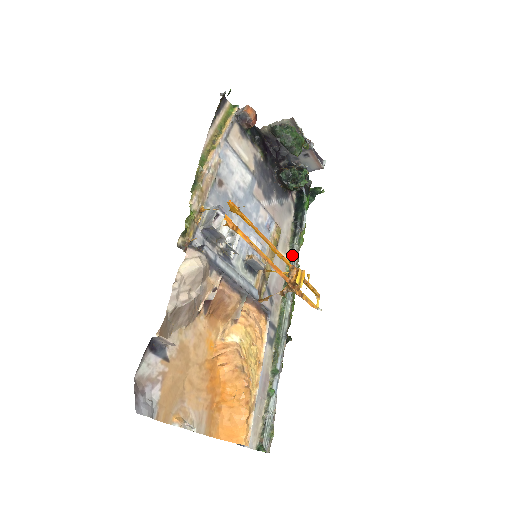
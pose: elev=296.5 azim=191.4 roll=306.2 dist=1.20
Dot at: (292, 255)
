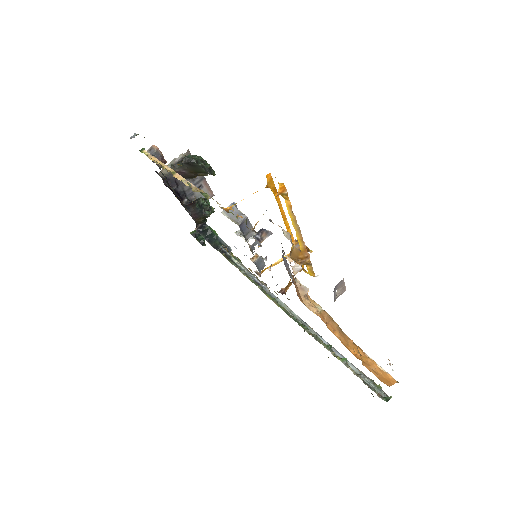
Dot at: (244, 270)
